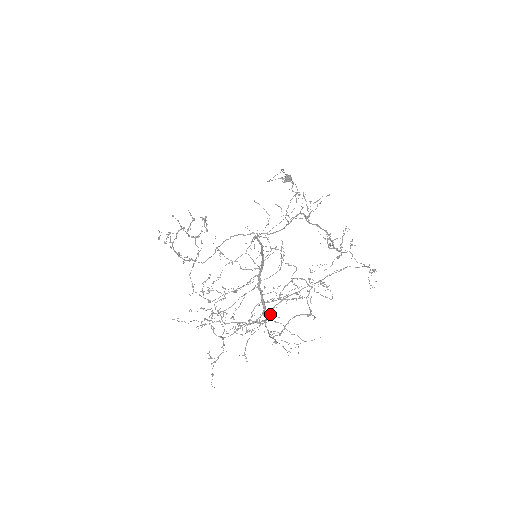
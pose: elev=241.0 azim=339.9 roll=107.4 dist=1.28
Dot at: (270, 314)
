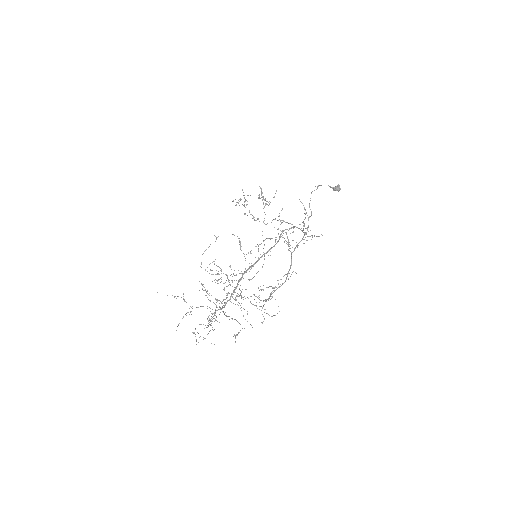
Dot at: occluded
